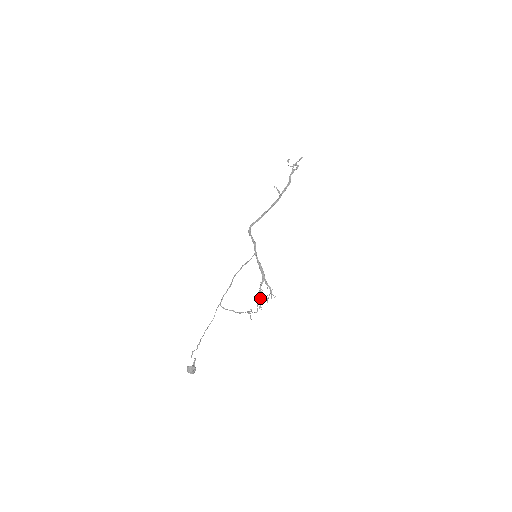
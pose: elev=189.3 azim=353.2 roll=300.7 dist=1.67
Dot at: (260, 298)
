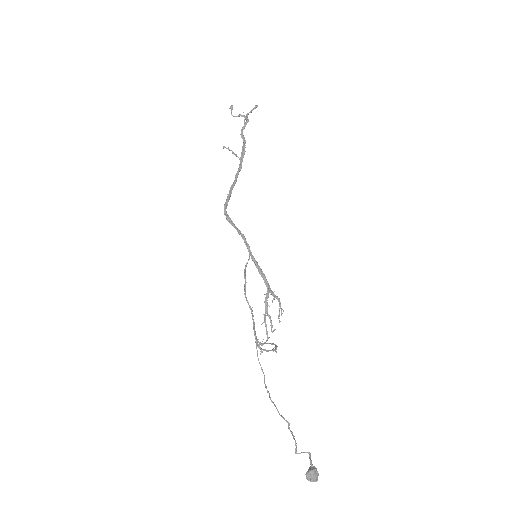
Dot at: (270, 318)
